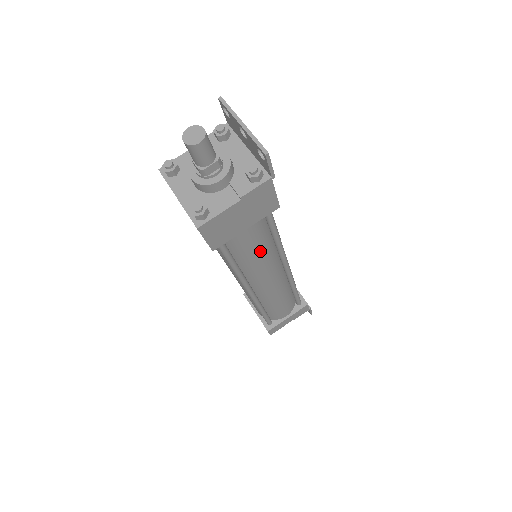
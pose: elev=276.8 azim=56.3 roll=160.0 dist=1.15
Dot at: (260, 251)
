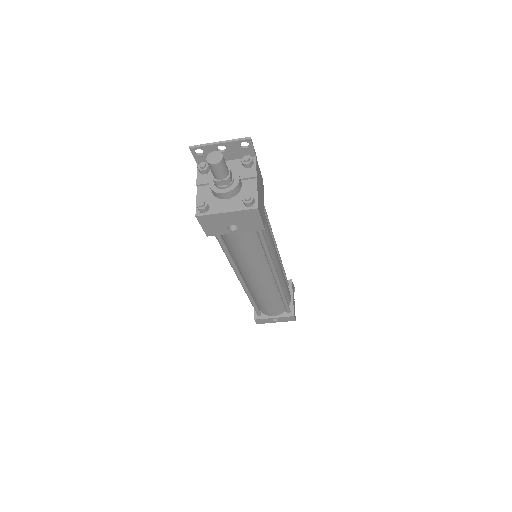
Dot at: (269, 229)
